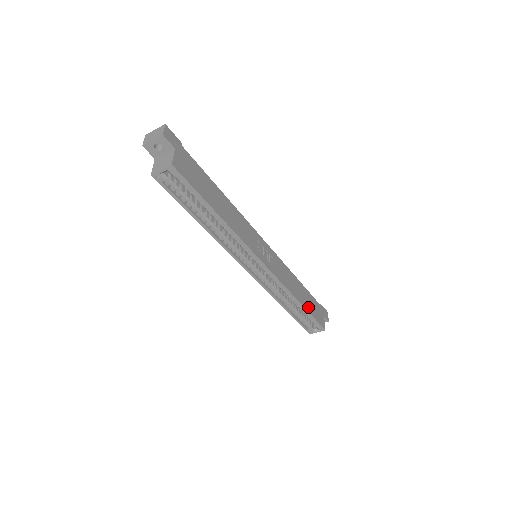
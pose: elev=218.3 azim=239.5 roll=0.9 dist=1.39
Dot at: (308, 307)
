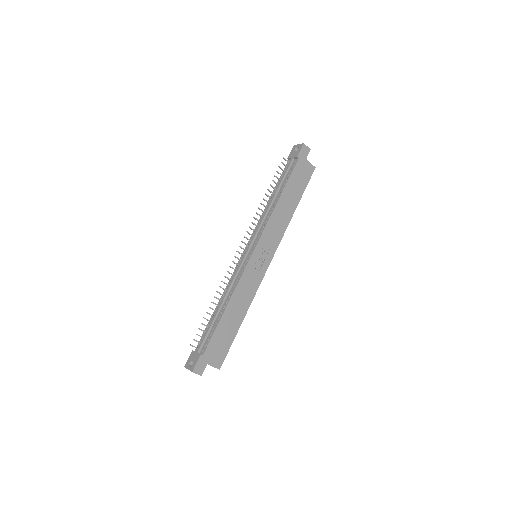
Dot at: (298, 195)
